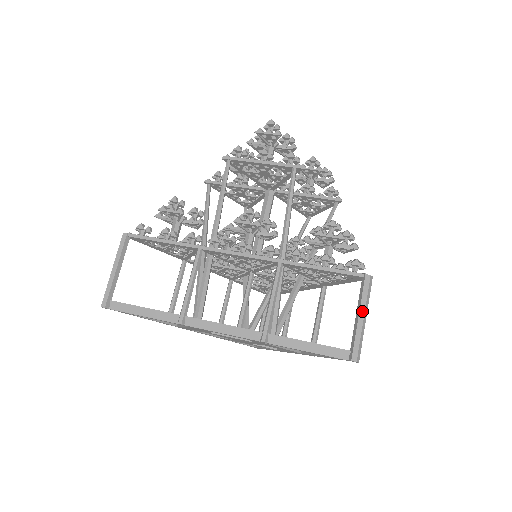
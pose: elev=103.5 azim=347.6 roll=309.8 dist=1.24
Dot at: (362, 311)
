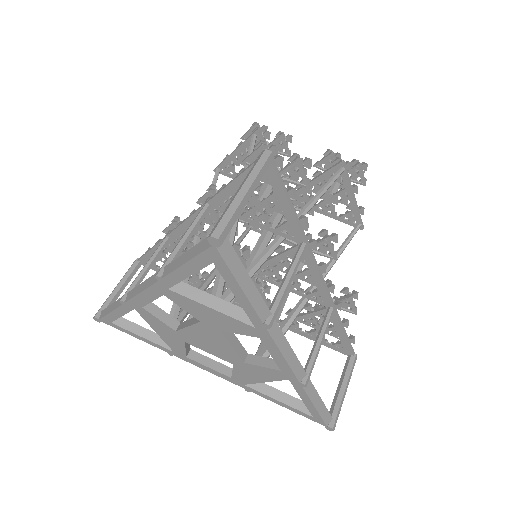
Dot at: (242, 185)
